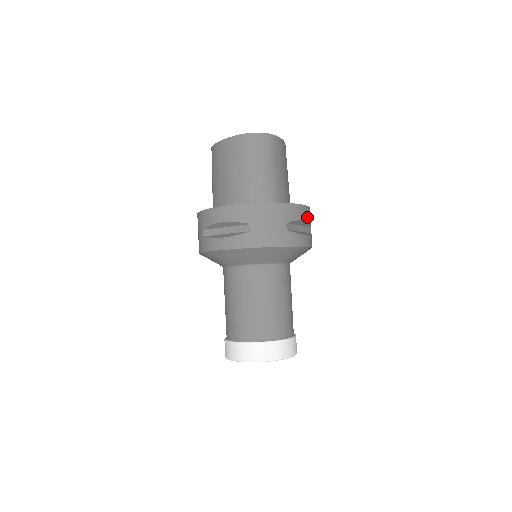
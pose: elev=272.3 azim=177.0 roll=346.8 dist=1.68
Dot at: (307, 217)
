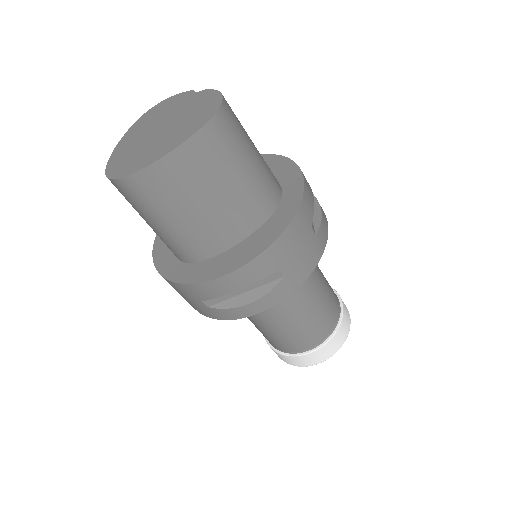
Dot at: (242, 282)
